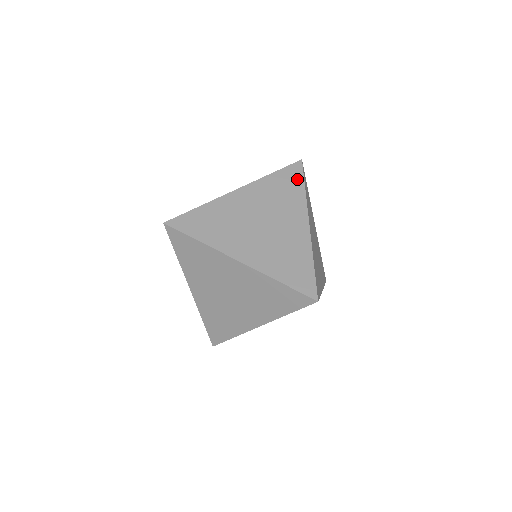
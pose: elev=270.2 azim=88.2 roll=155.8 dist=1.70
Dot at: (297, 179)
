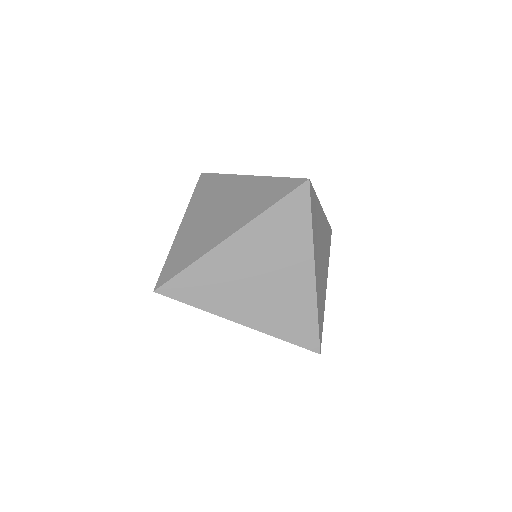
Dot at: (302, 212)
